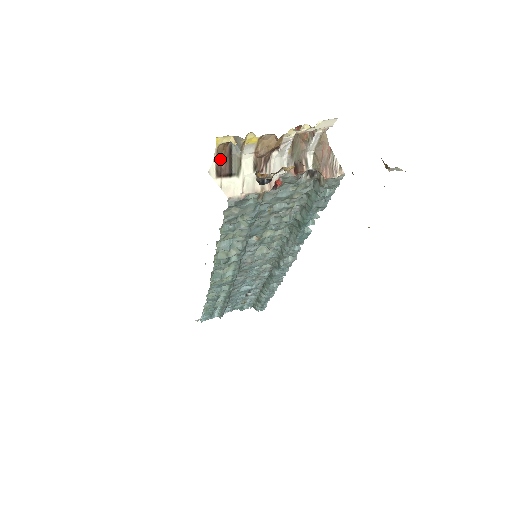
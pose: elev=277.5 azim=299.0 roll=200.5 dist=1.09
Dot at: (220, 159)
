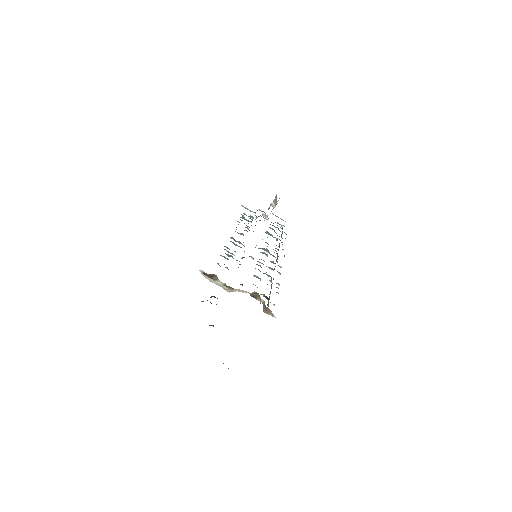
Dot at: (206, 273)
